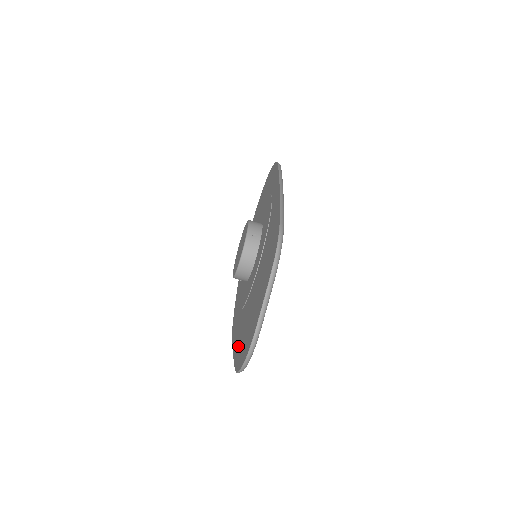
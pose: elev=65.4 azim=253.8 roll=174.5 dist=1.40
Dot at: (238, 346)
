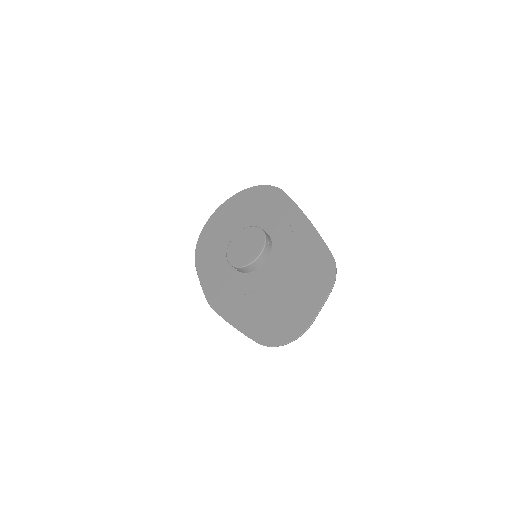
Dot at: (255, 325)
